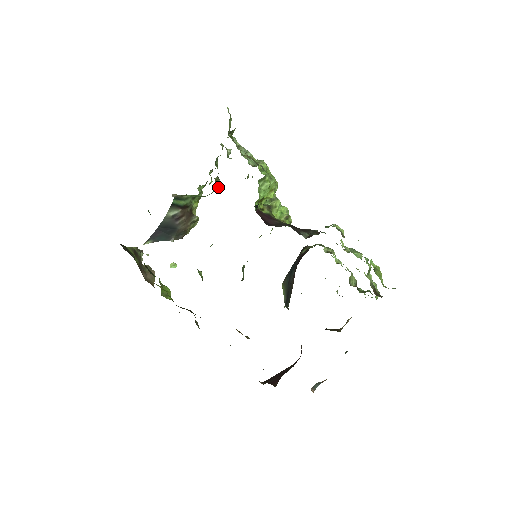
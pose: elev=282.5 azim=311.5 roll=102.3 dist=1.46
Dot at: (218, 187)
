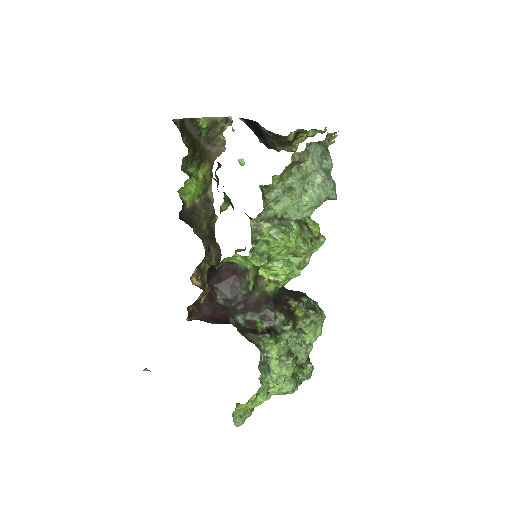
Dot at: occluded
